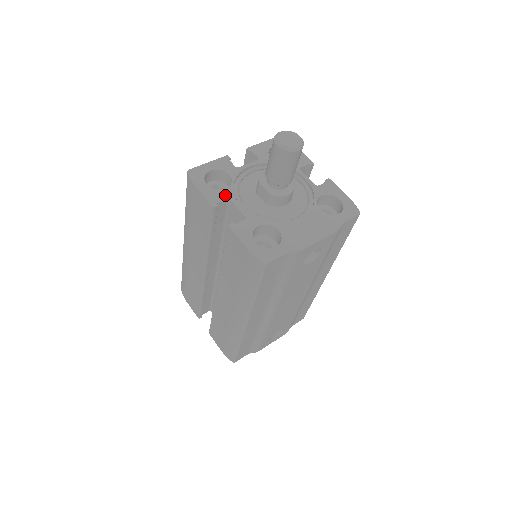
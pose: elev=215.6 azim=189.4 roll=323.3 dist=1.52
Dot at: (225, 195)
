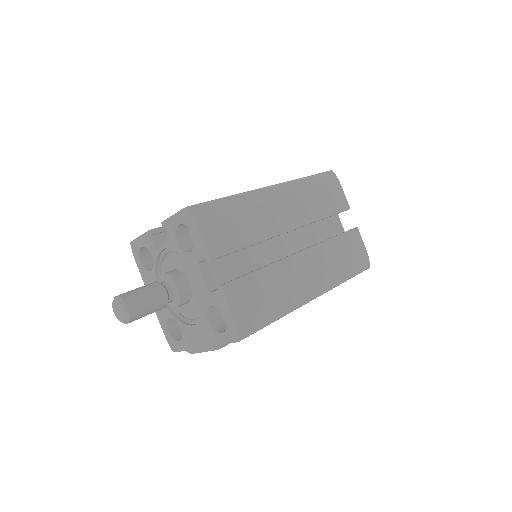
Dot at: (151, 278)
